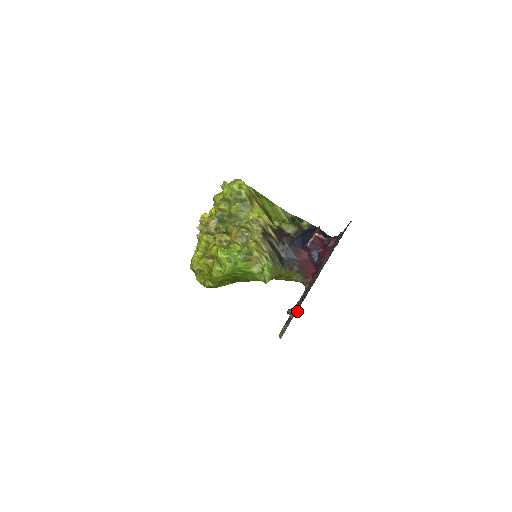
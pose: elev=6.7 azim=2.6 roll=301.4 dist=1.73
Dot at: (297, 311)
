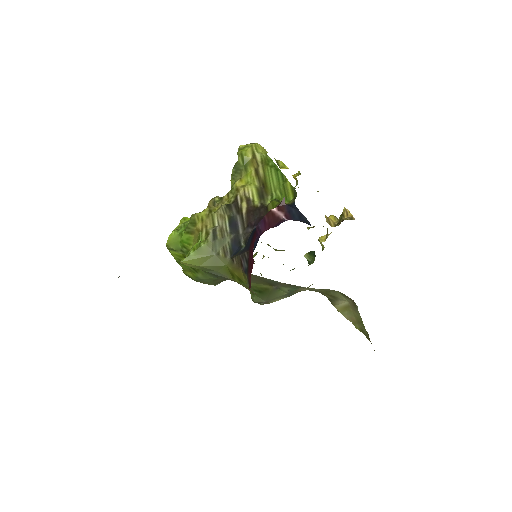
Dot at: occluded
